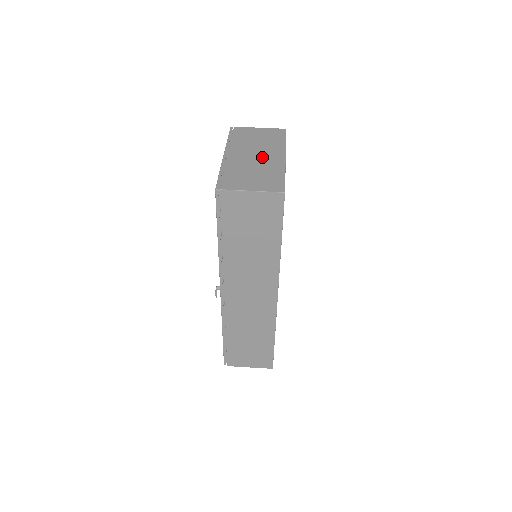
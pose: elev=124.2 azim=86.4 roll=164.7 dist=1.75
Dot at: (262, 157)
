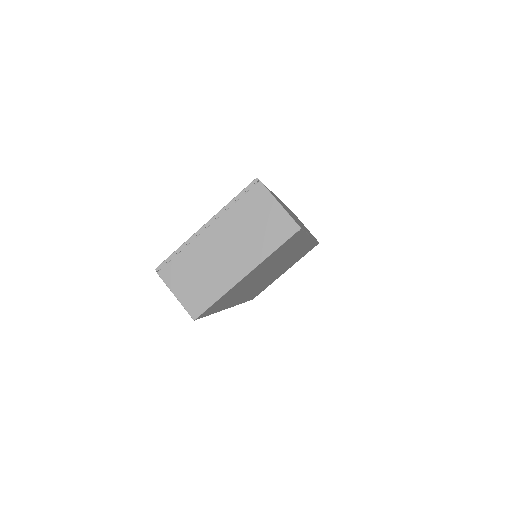
Dot at: (228, 258)
